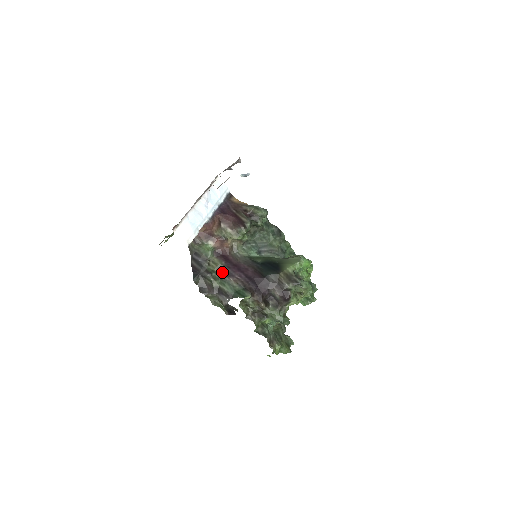
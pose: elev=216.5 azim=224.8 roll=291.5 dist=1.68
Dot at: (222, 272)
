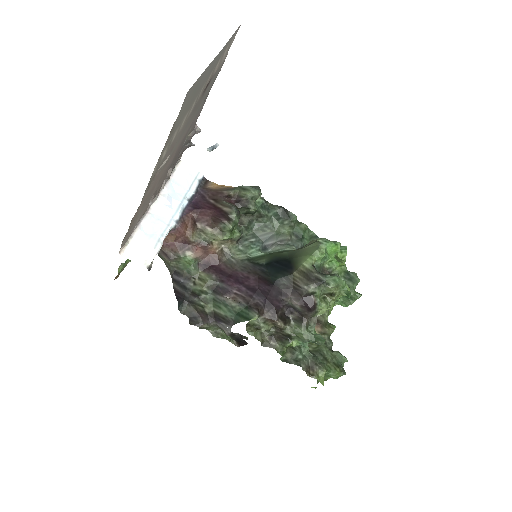
Dot at: (214, 290)
